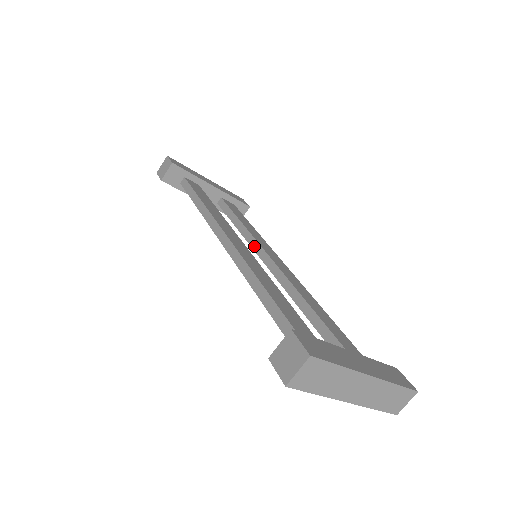
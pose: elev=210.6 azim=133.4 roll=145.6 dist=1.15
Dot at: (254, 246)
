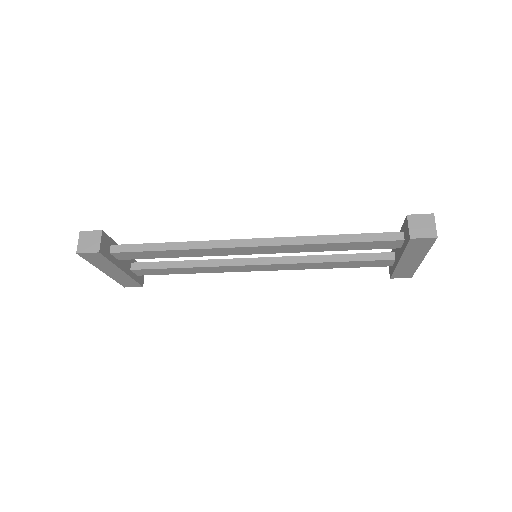
Dot at: (228, 263)
